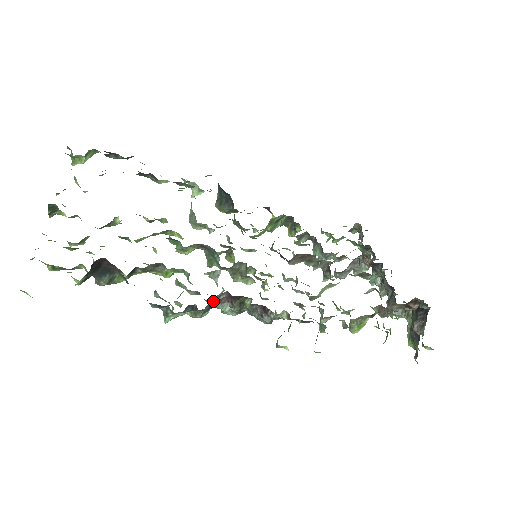
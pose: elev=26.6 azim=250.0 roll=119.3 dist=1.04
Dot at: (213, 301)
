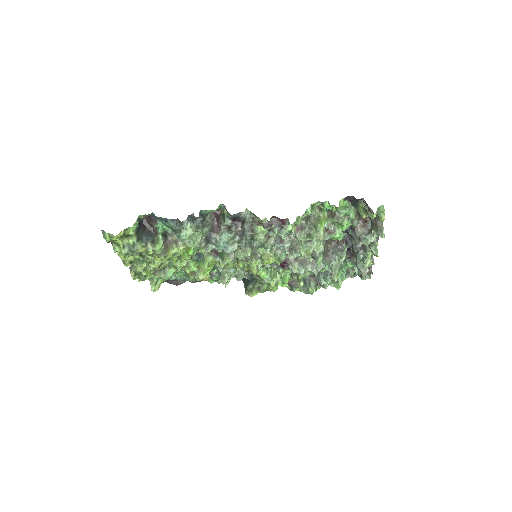
Dot at: (209, 225)
